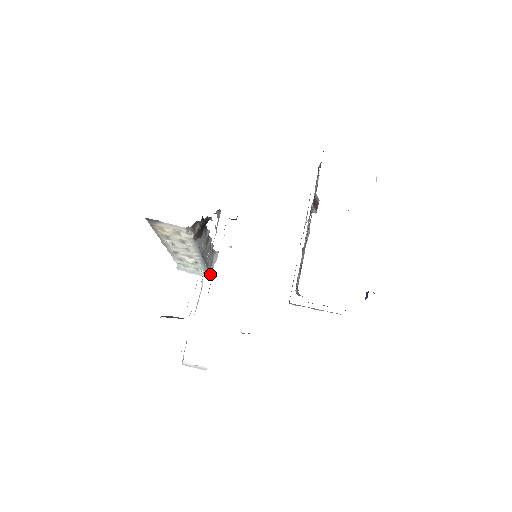
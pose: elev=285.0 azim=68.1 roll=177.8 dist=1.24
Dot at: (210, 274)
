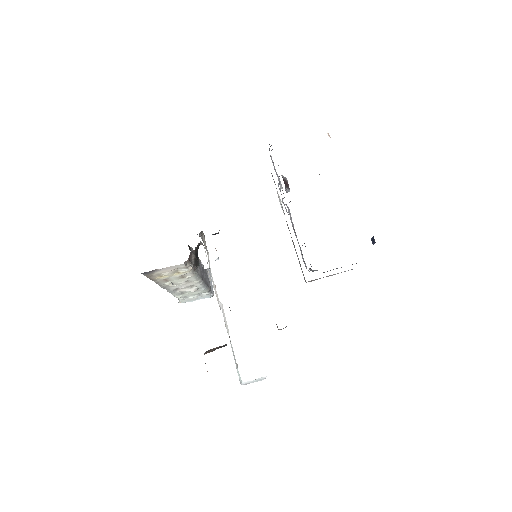
Dot at: (213, 292)
